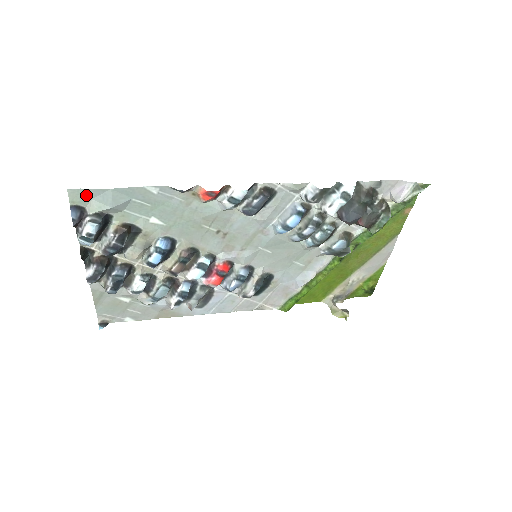
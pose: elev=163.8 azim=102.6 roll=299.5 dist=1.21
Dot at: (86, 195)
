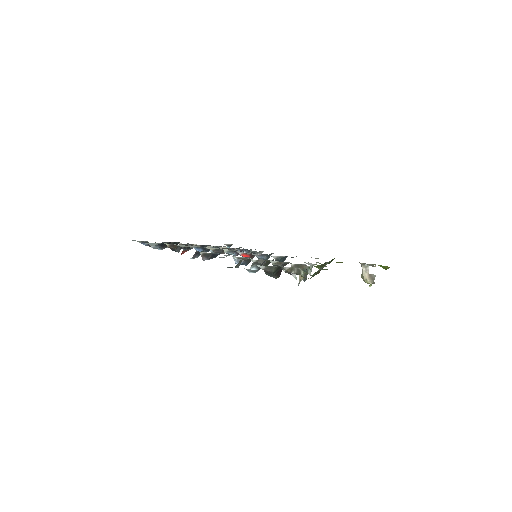
Dot at: (140, 241)
